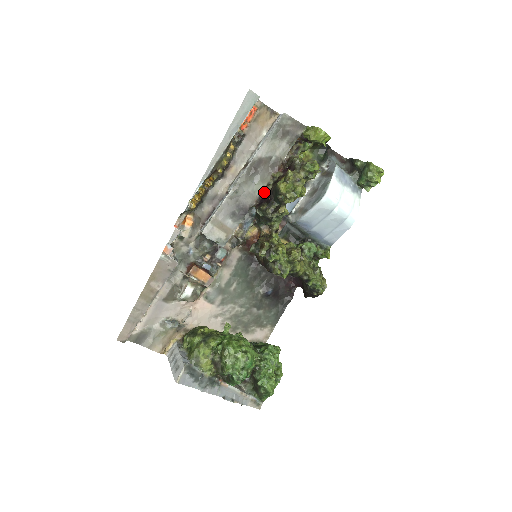
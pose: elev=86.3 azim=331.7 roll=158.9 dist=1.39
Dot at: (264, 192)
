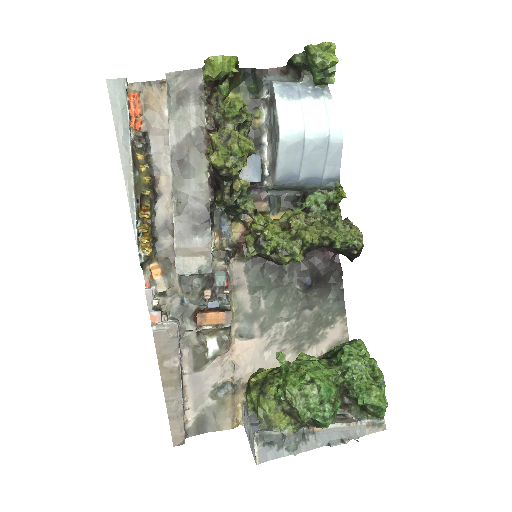
Dot at: (211, 179)
